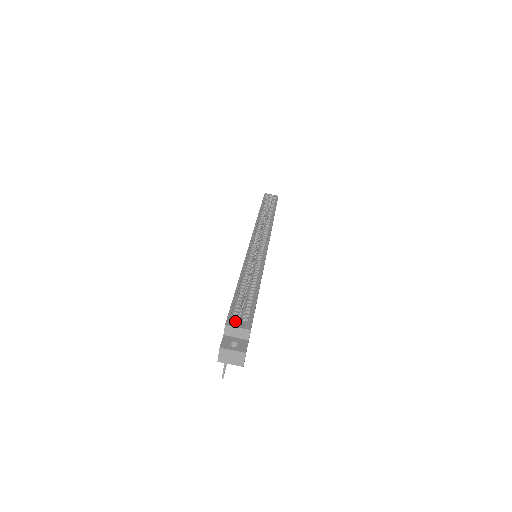
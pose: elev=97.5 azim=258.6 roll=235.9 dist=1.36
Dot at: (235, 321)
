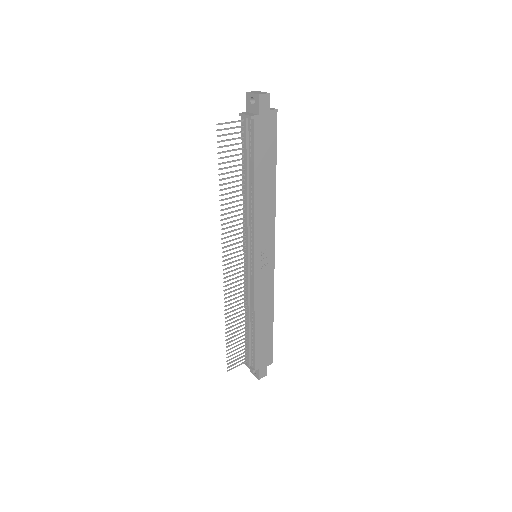
Dot at: occluded
